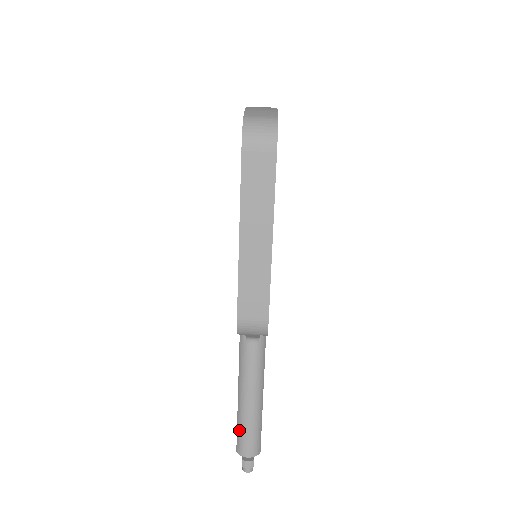
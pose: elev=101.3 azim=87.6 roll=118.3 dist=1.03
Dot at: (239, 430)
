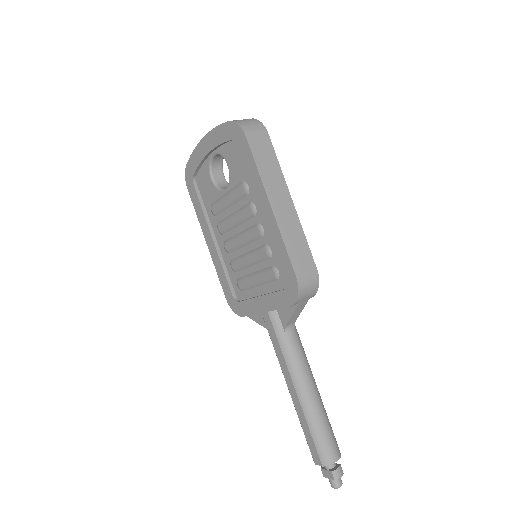
Dot at: (316, 436)
